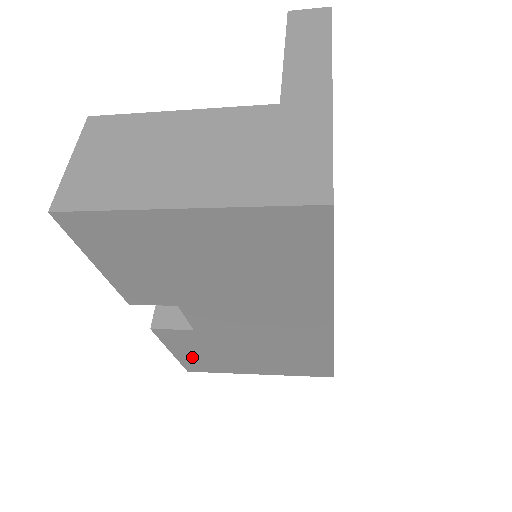
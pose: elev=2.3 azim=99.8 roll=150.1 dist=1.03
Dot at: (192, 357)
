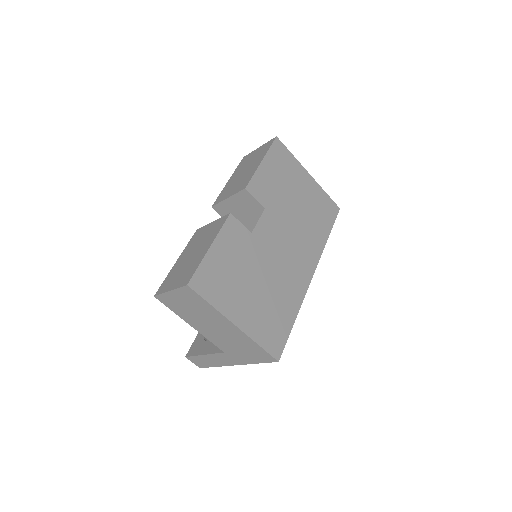
Dot at: (217, 263)
